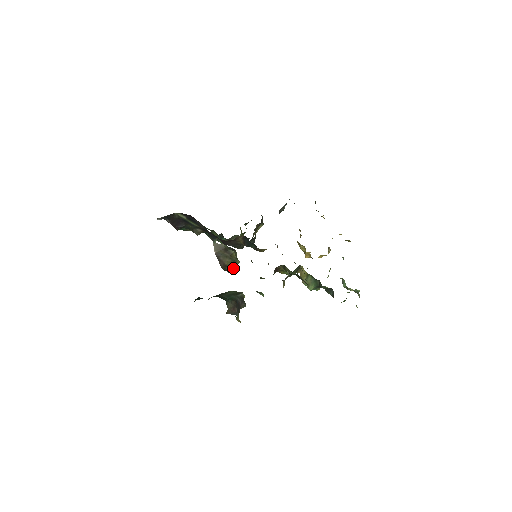
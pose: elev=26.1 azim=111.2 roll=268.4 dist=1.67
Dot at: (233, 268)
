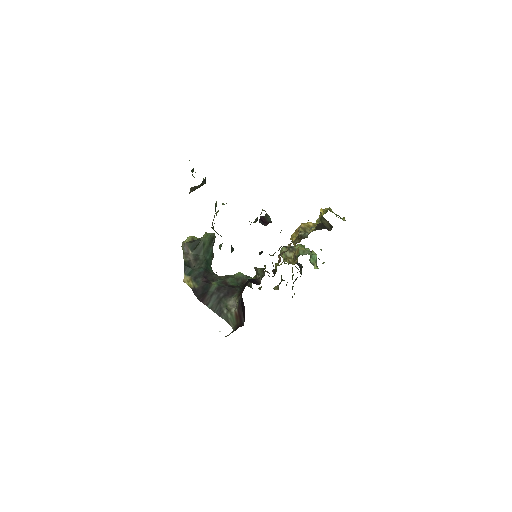
Dot at: occluded
